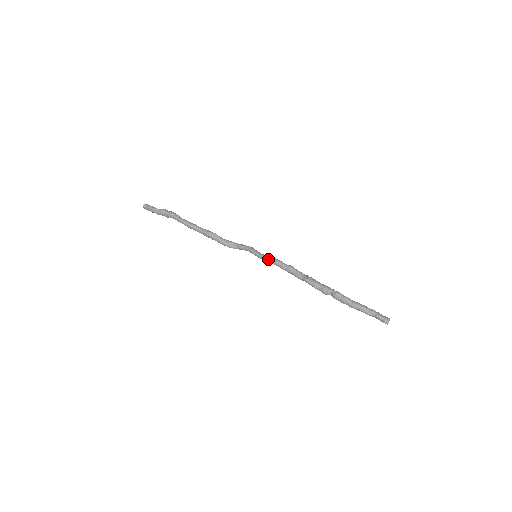
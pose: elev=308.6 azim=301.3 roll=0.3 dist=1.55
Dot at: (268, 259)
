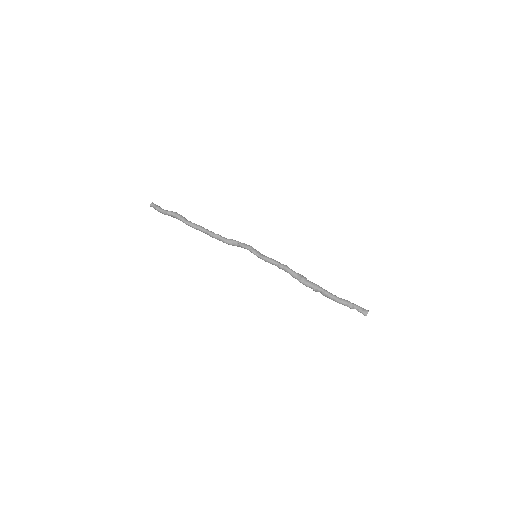
Dot at: (266, 261)
